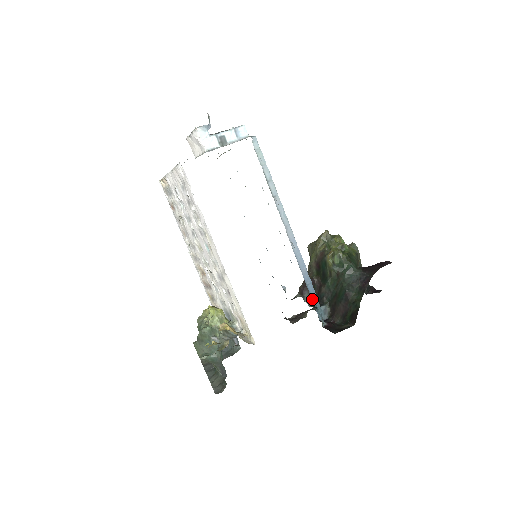
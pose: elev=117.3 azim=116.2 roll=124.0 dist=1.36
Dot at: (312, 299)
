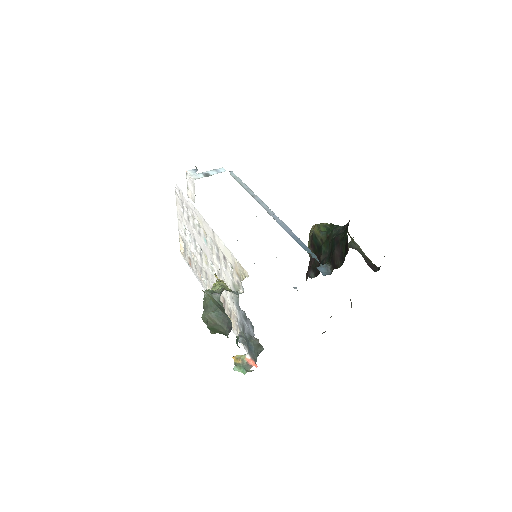
Dot at: (304, 249)
